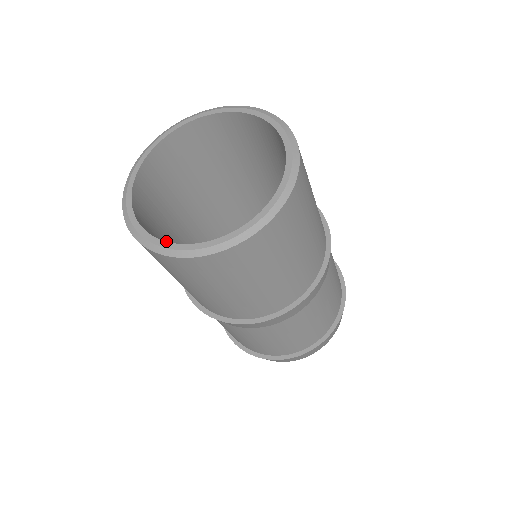
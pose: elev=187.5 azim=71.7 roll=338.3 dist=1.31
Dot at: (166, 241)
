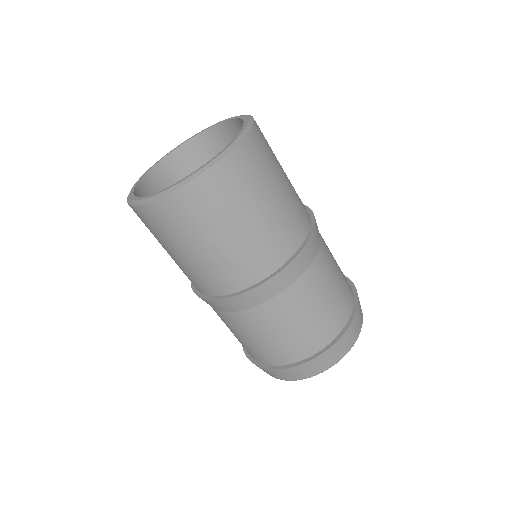
Dot at: occluded
